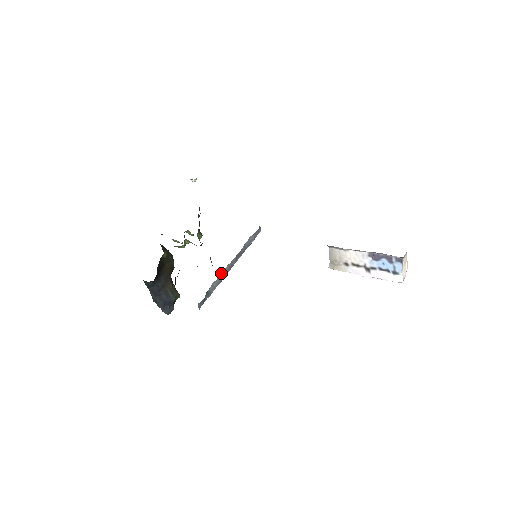
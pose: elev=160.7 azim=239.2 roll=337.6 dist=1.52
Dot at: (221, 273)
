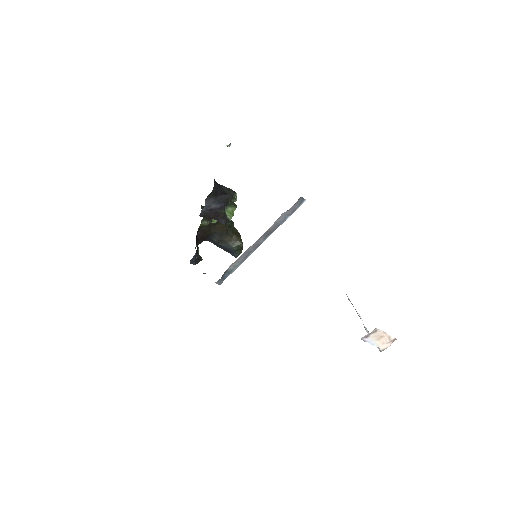
Dot at: (243, 254)
